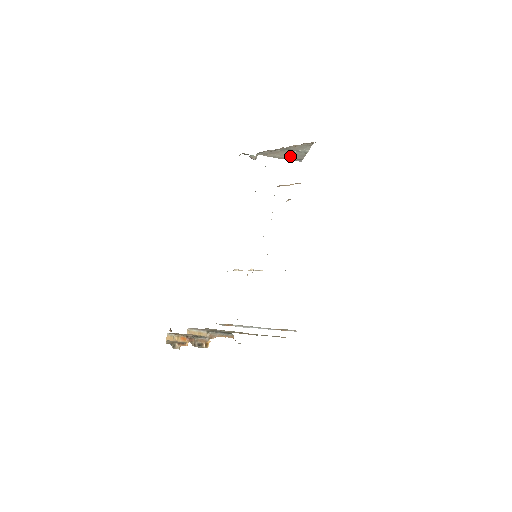
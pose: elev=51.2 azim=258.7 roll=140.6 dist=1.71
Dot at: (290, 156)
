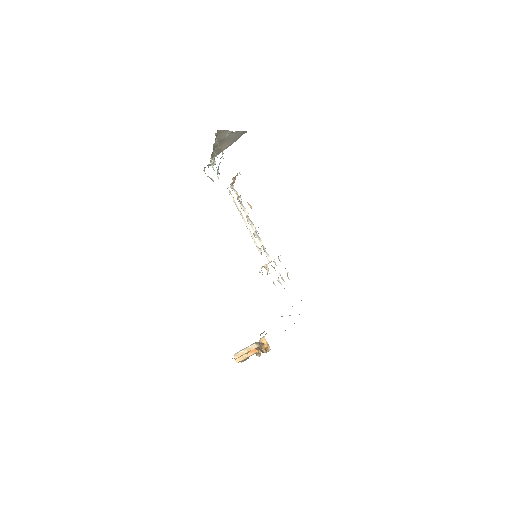
Dot at: (232, 139)
